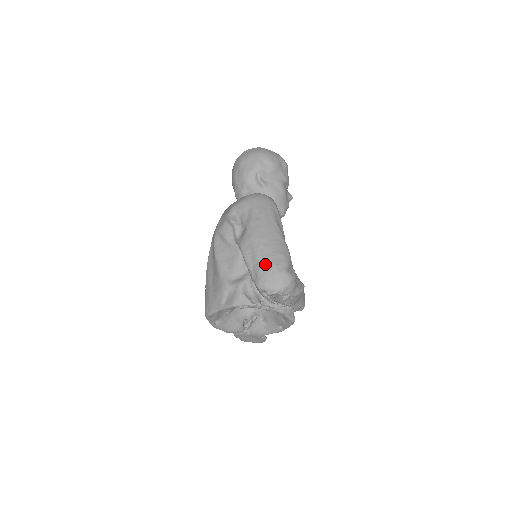
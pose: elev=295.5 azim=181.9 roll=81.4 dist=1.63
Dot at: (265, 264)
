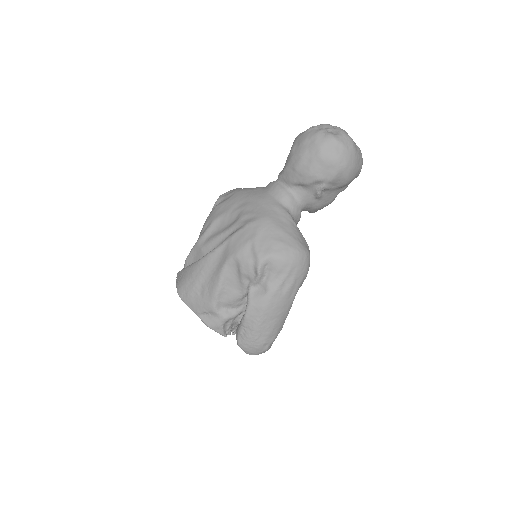
Dot at: (257, 338)
